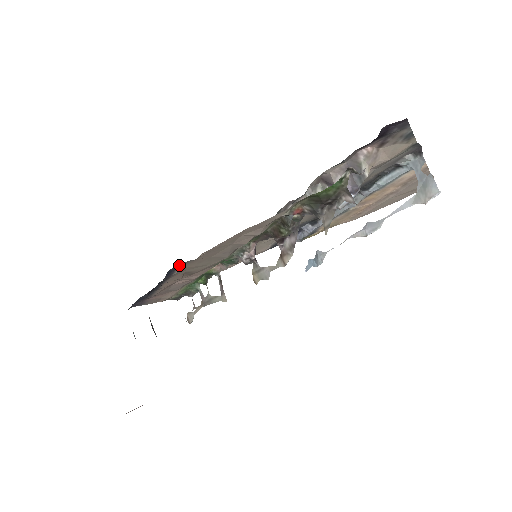
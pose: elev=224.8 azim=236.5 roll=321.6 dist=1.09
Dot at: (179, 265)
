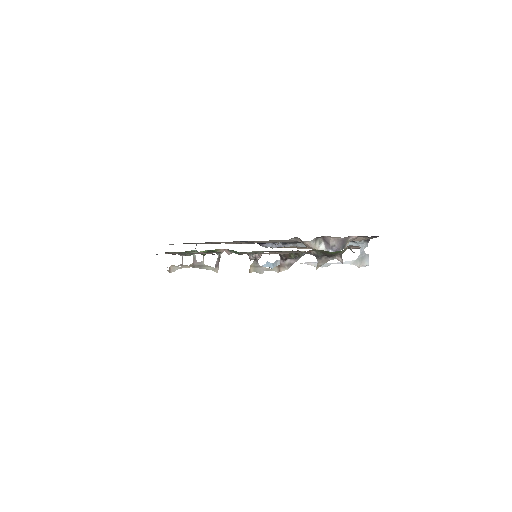
Dot at: occluded
